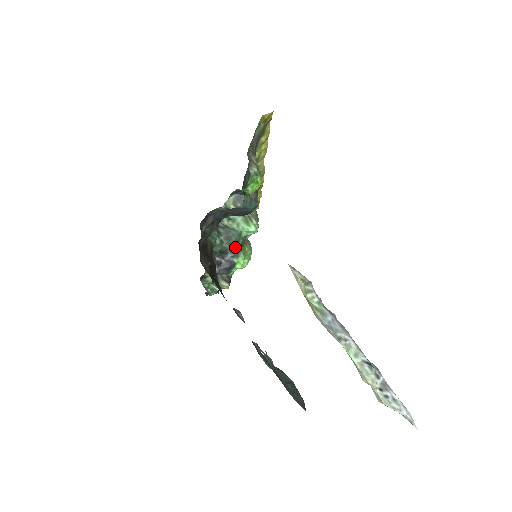
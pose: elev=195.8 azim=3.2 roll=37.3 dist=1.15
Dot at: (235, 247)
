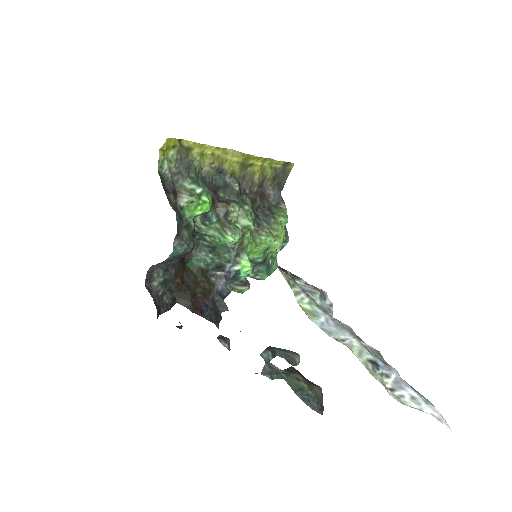
Dot at: (229, 257)
